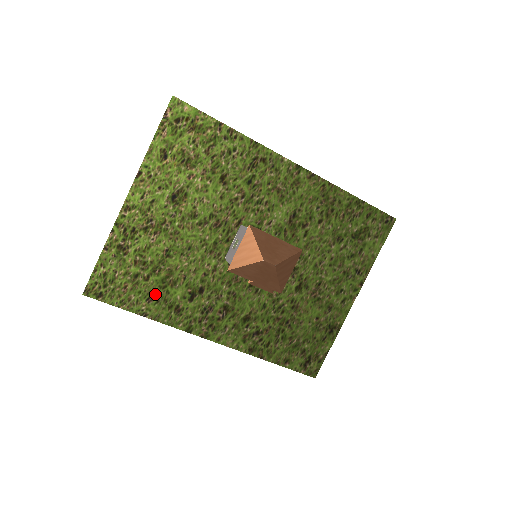
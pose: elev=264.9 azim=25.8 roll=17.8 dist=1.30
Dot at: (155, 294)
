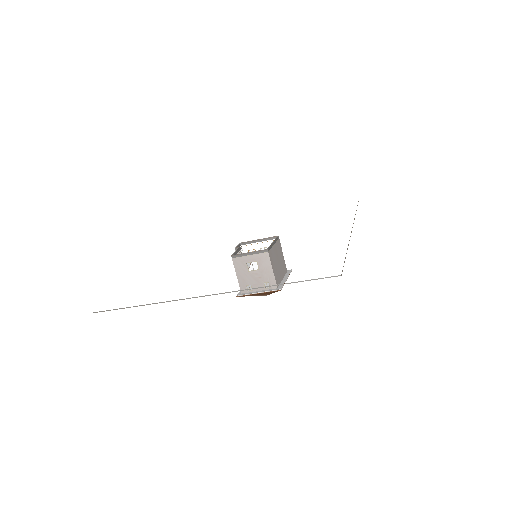
Dot at: occluded
